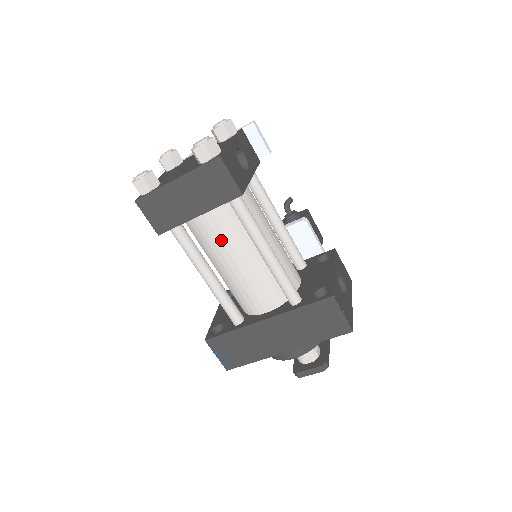
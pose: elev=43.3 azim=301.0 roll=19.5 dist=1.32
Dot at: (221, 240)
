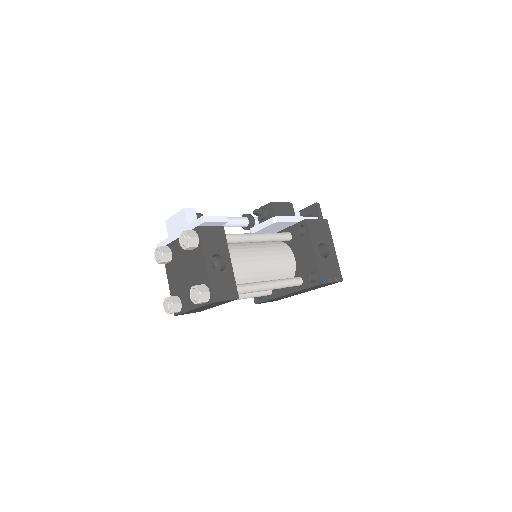
Dot at: occluded
